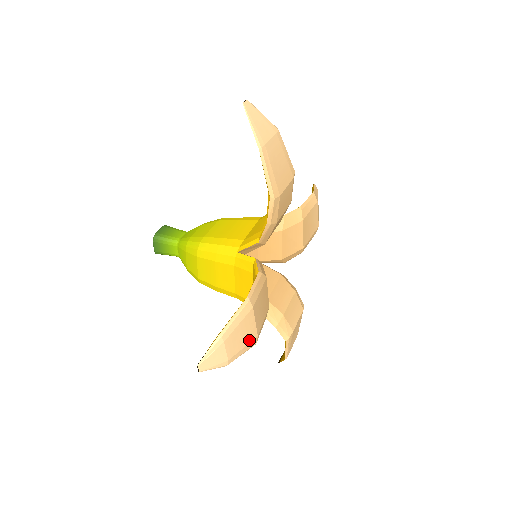
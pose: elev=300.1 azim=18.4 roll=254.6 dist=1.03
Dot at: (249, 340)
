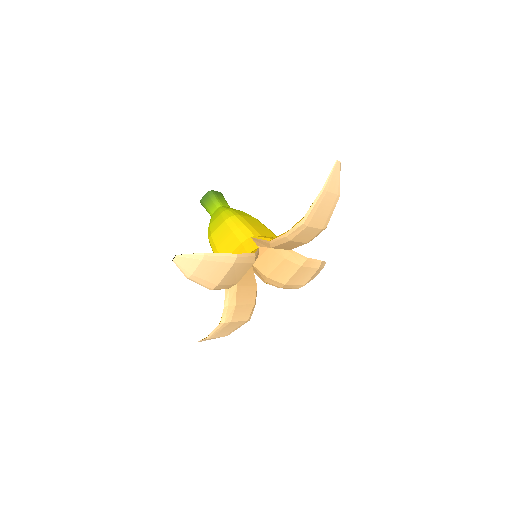
Dot at: (212, 280)
